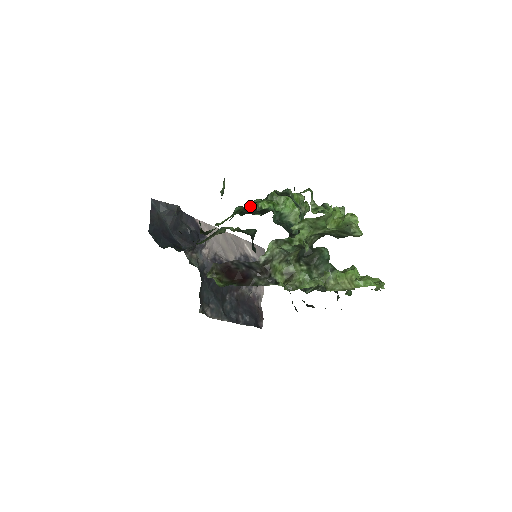
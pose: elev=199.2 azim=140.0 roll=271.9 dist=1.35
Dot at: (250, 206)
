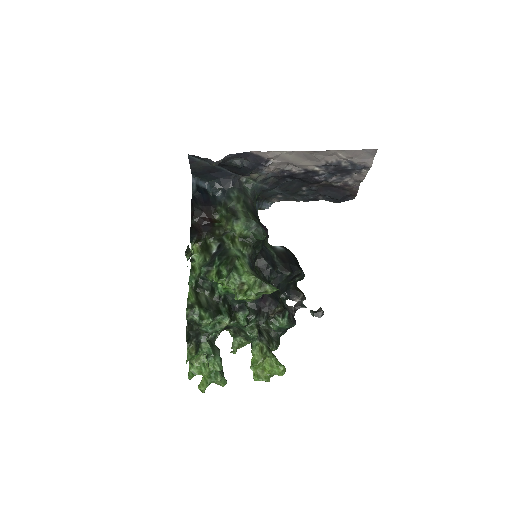
Dot at: (207, 278)
